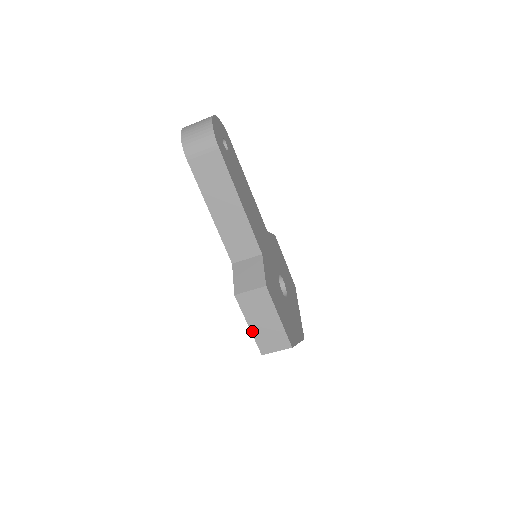
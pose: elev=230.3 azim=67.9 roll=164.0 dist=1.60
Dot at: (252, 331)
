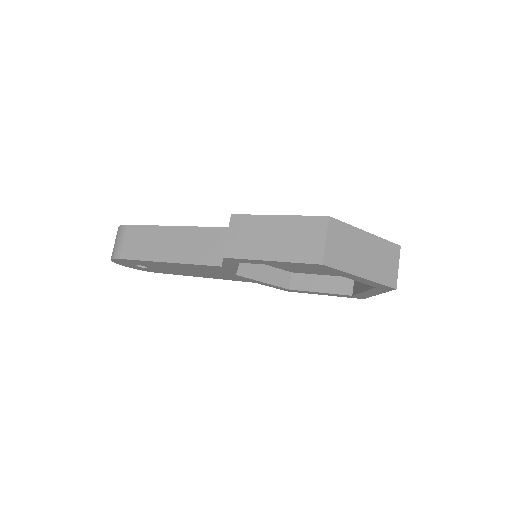
Dot at: (279, 260)
